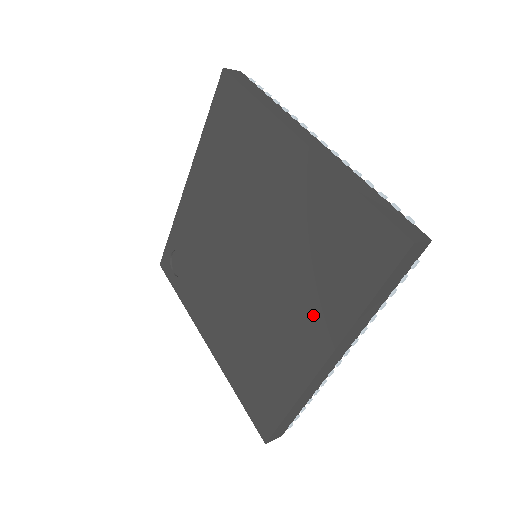
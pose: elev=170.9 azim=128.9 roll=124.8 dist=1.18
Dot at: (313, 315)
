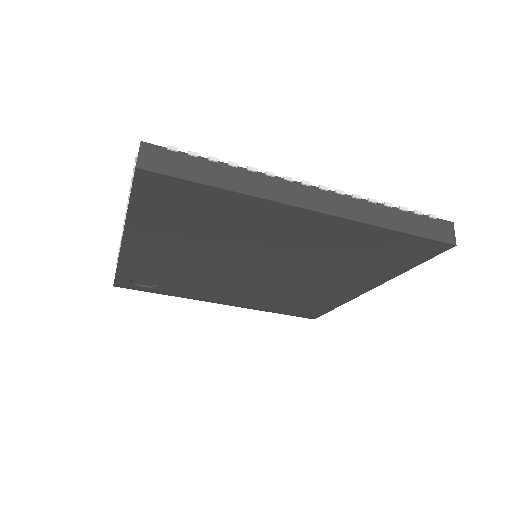
Dot at: (353, 279)
